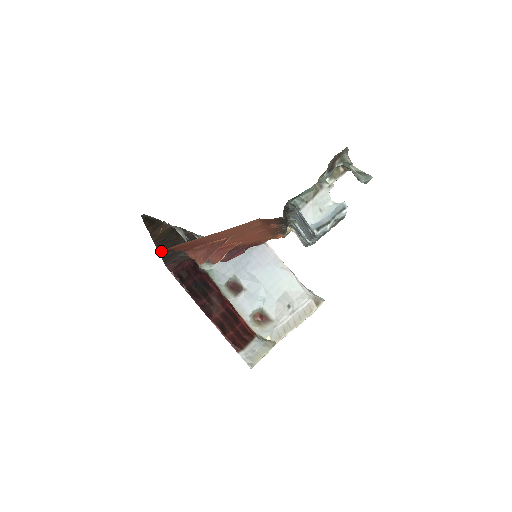
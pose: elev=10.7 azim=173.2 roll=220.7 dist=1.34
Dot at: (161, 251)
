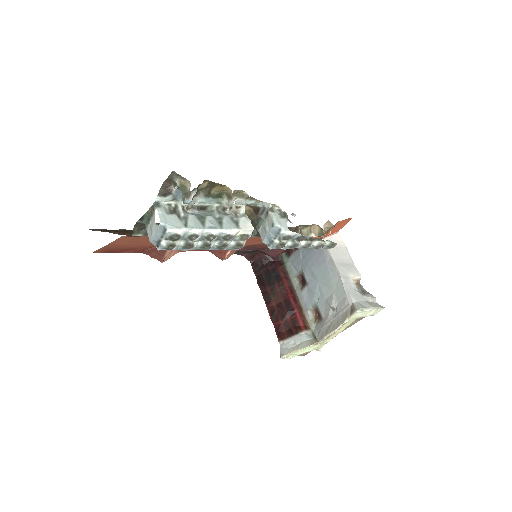
Dot at: occluded
